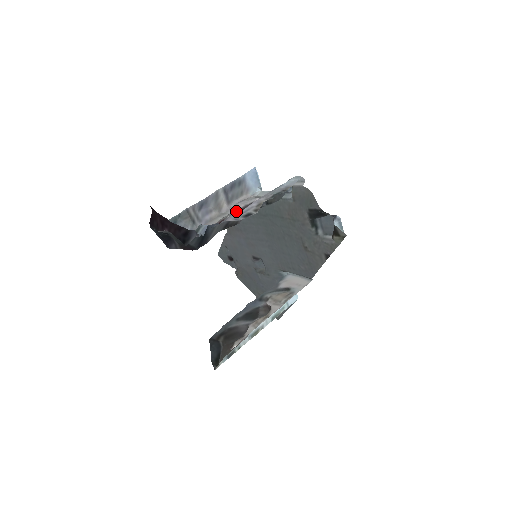
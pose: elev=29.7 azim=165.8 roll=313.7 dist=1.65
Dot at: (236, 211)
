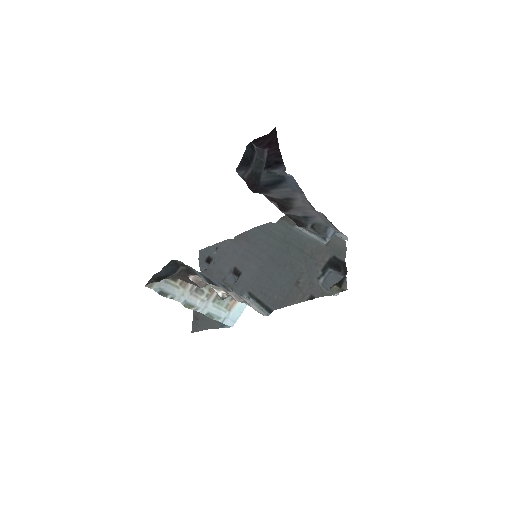
Dot at: occluded
